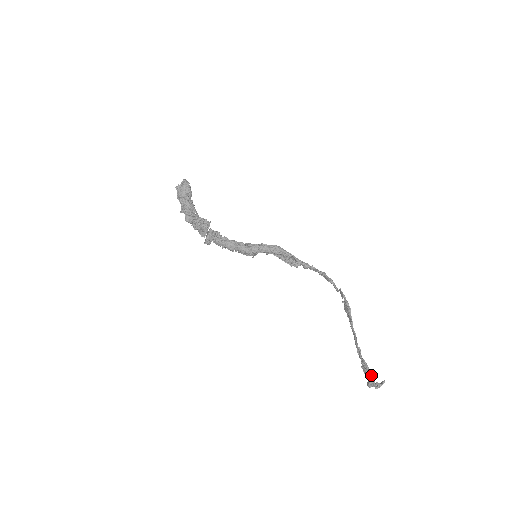
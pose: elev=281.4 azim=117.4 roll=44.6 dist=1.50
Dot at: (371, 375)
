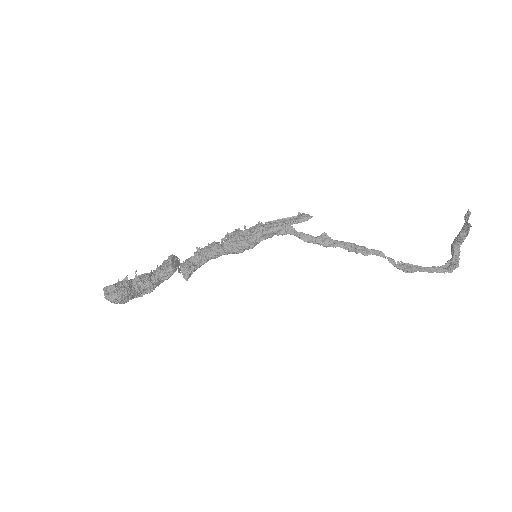
Dot at: occluded
